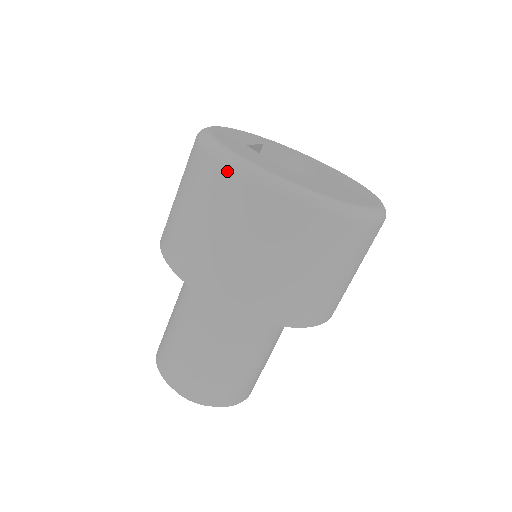
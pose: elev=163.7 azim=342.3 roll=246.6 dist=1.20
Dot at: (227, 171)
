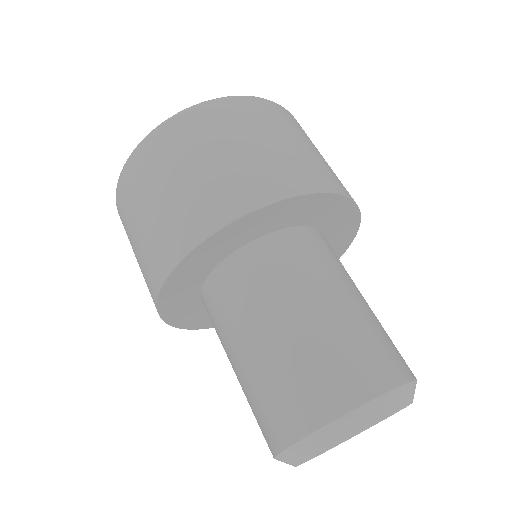
Dot at: (139, 151)
